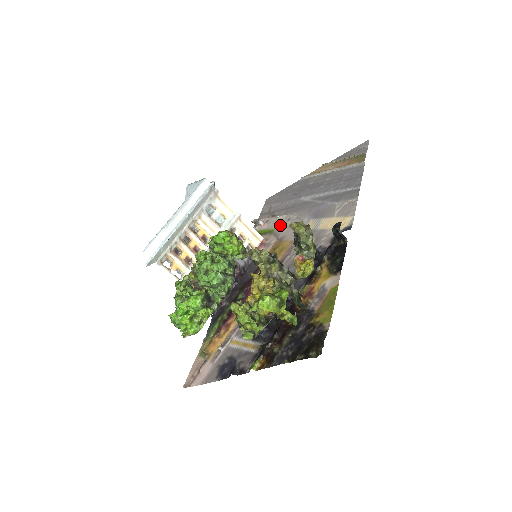
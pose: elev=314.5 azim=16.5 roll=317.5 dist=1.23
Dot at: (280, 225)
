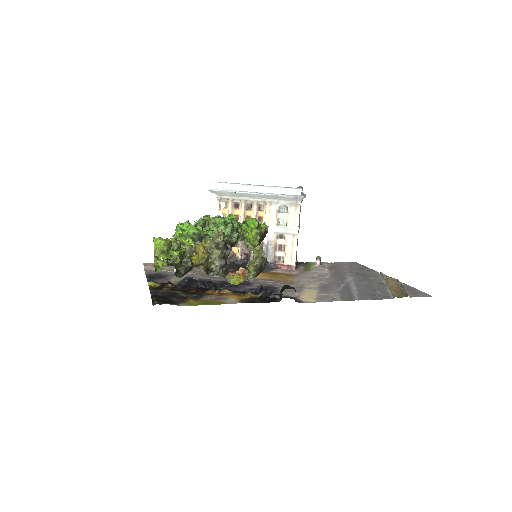
Dot at: (315, 272)
